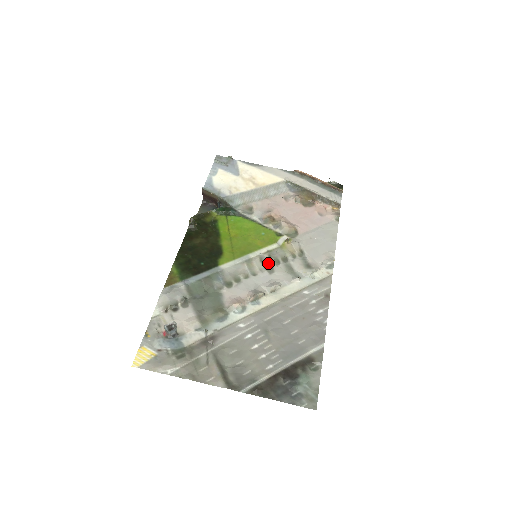
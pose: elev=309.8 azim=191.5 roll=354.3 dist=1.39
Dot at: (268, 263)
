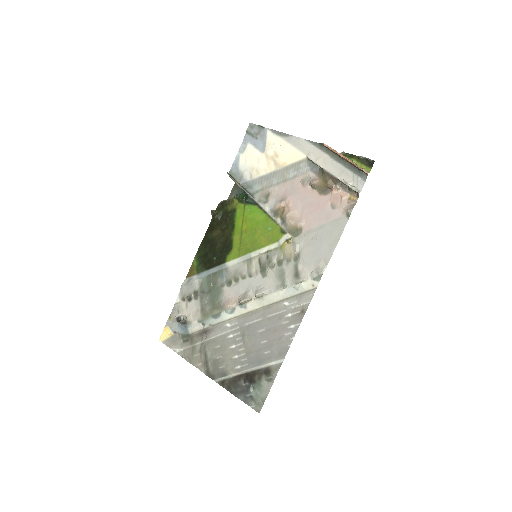
Dot at: (264, 266)
